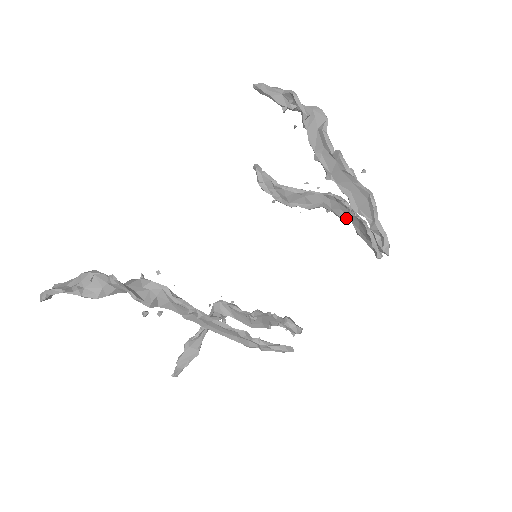
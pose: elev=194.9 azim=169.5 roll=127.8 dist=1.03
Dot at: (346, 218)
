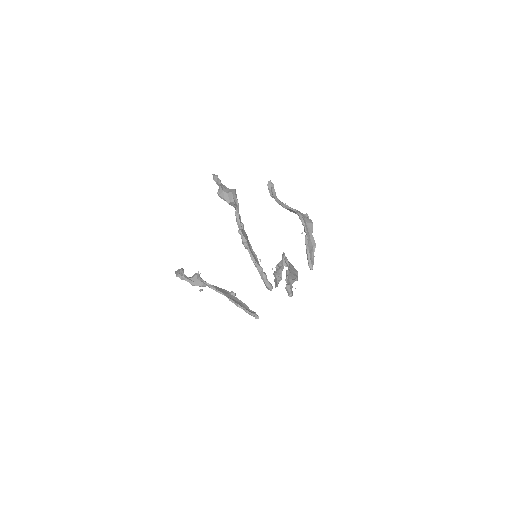
Dot at: (311, 229)
